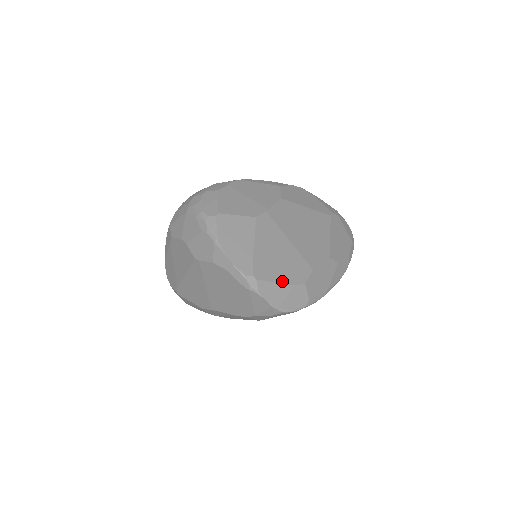
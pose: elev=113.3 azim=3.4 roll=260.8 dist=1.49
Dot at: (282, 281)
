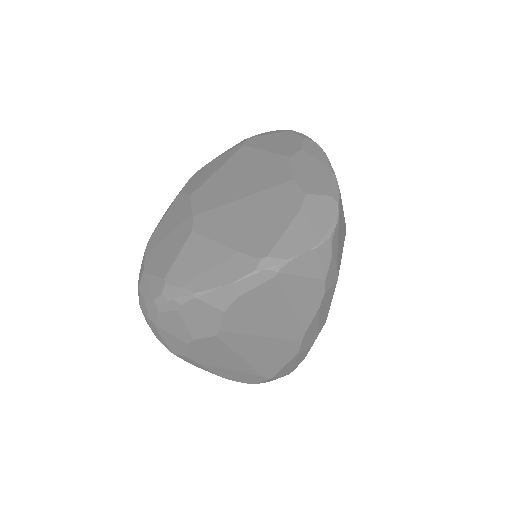
Dot at: (287, 223)
